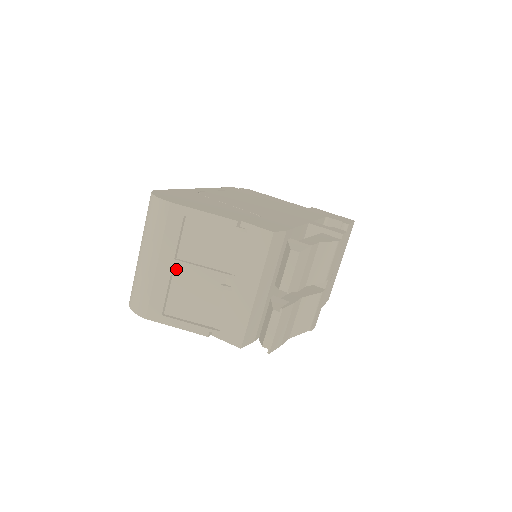
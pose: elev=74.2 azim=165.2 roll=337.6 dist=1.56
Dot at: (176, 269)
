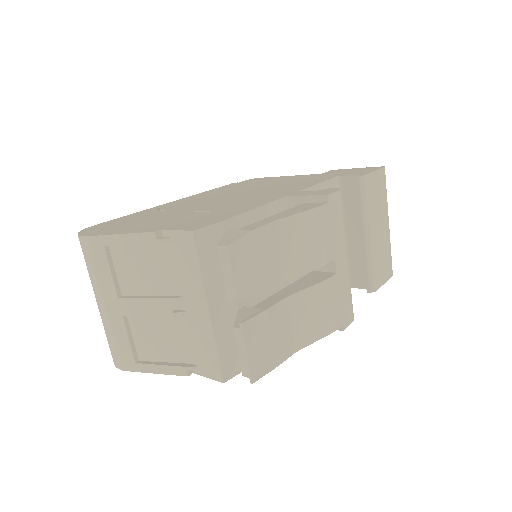
Dot at: (124, 308)
